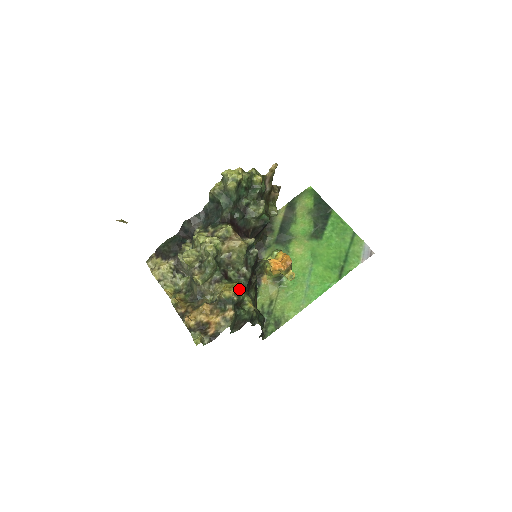
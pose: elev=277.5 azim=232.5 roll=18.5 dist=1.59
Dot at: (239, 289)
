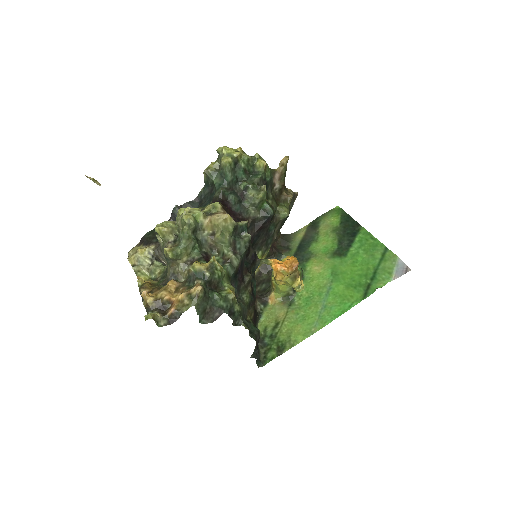
Dot at: (215, 265)
